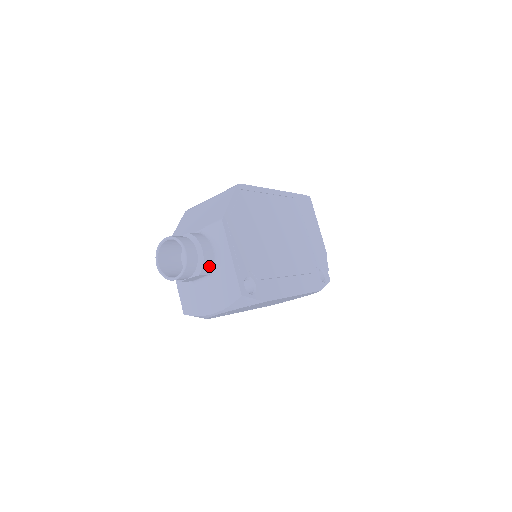
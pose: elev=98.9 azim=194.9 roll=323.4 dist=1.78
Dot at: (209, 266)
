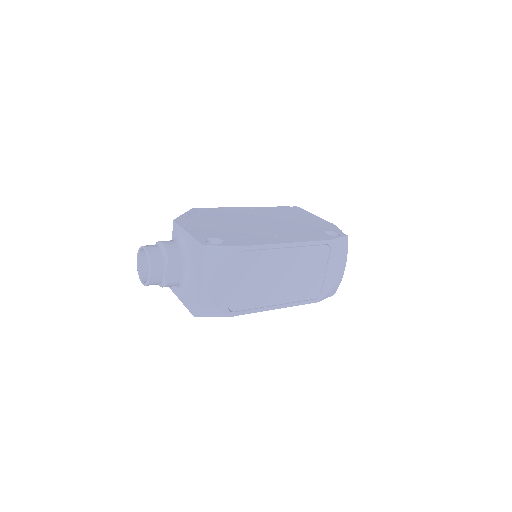
Dot at: (176, 252)
